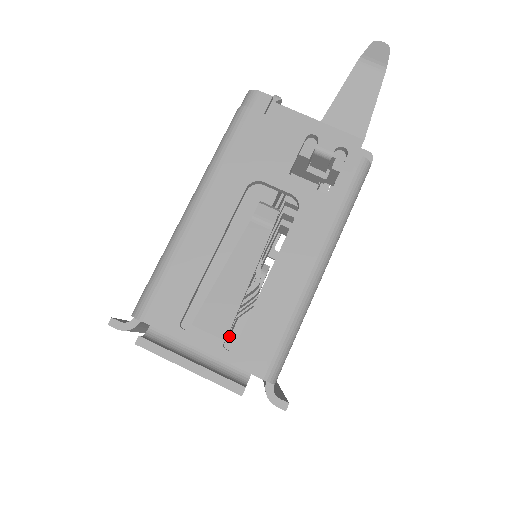
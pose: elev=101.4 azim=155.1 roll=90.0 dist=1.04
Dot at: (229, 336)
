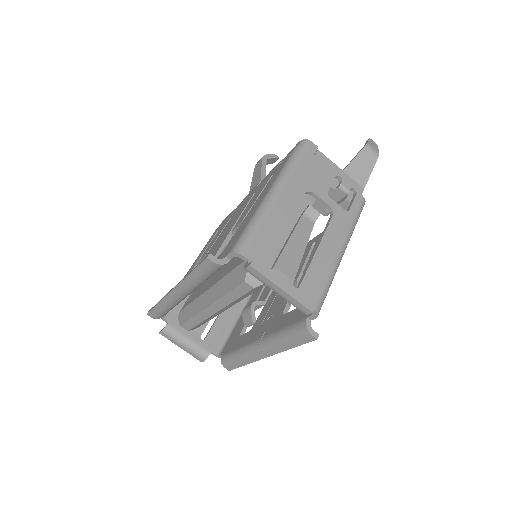
Dot at: occluded
